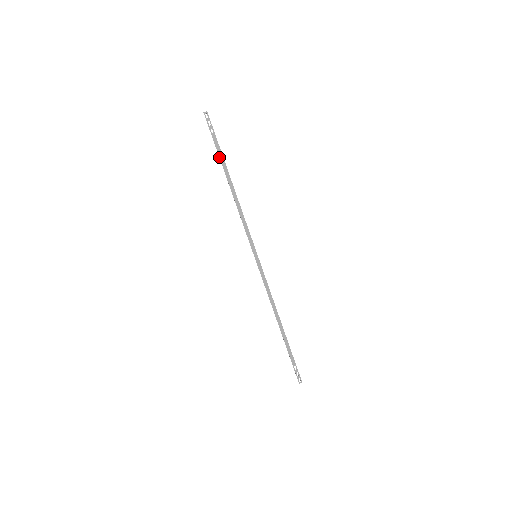
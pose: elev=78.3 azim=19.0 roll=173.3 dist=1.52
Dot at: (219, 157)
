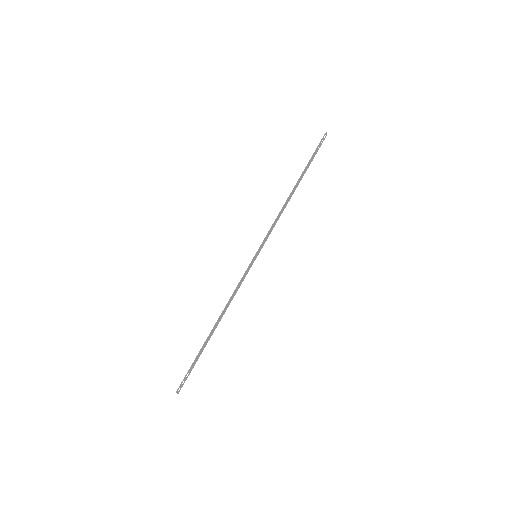
Dot at: (306, 167)
